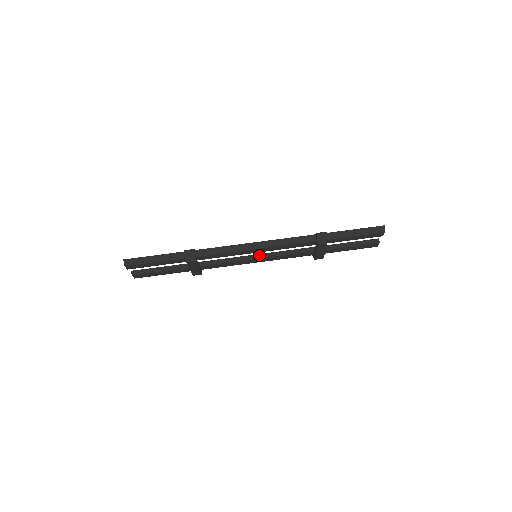
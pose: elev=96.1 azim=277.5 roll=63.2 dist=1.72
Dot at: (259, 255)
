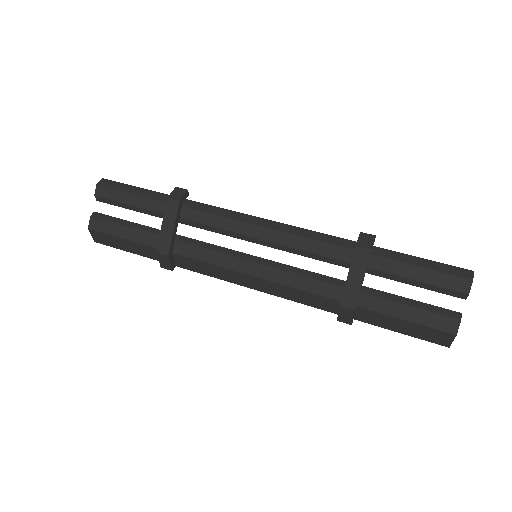
Dot at: (261, 259)
